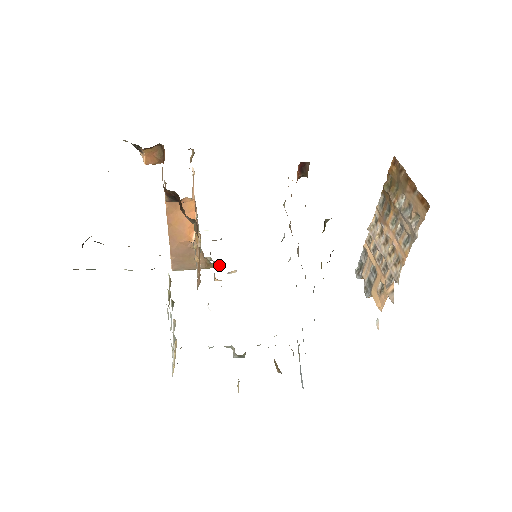
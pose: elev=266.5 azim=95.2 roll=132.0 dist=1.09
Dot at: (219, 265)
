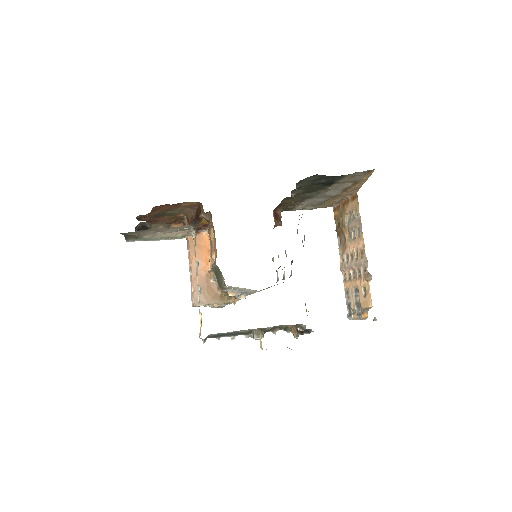
Dot at: (231, 300)
